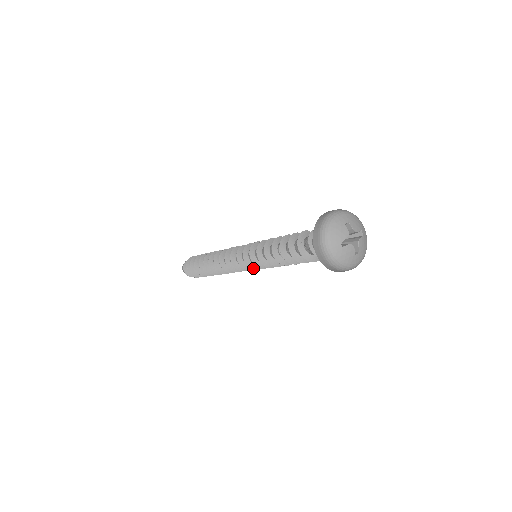
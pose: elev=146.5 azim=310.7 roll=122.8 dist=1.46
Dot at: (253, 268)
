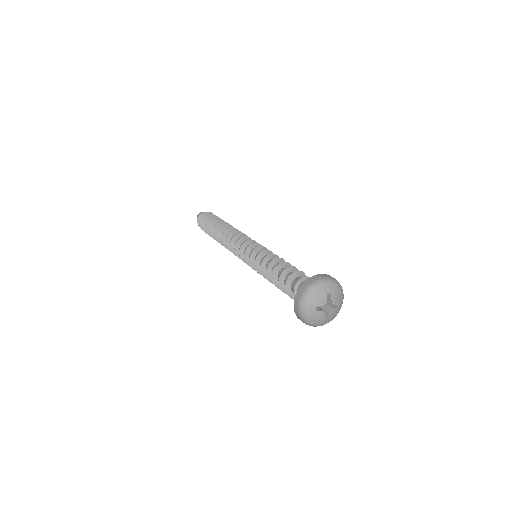
Dot at: (249, 265)
